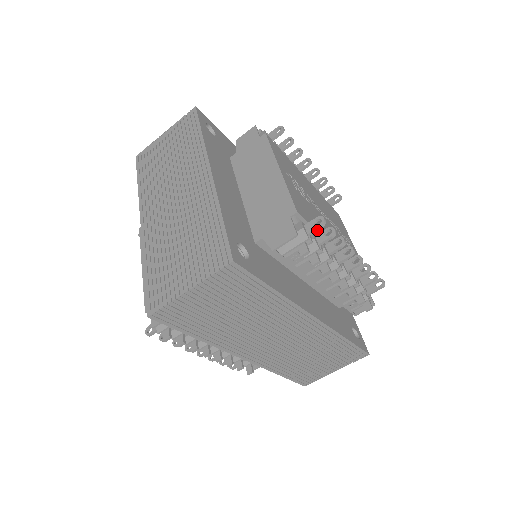
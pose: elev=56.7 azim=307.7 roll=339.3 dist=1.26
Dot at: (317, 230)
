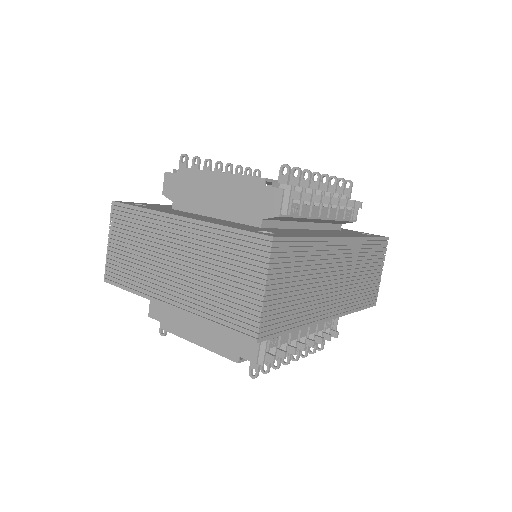
Dot at: (289, 176)
